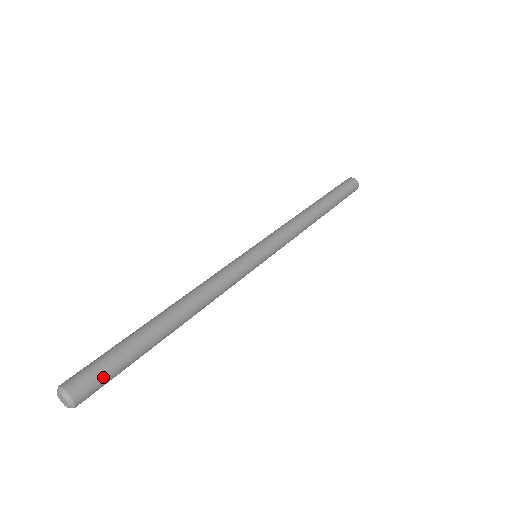
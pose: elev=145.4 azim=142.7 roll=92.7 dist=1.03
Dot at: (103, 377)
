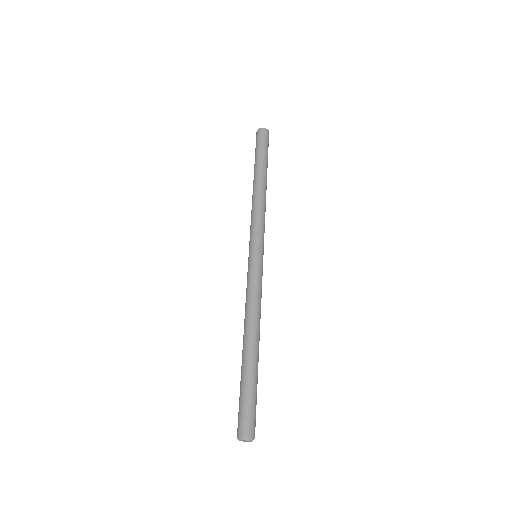
Dot at: (255, 414)
